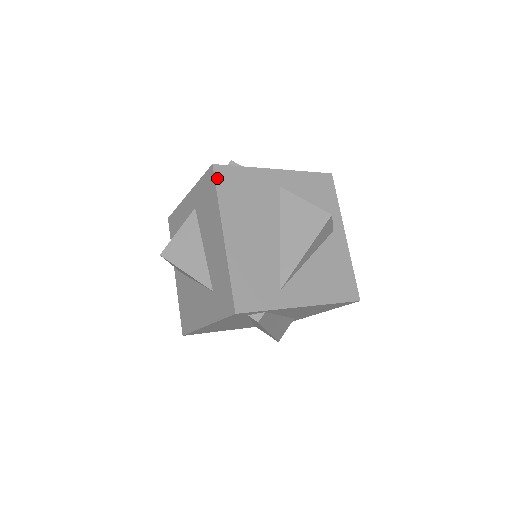
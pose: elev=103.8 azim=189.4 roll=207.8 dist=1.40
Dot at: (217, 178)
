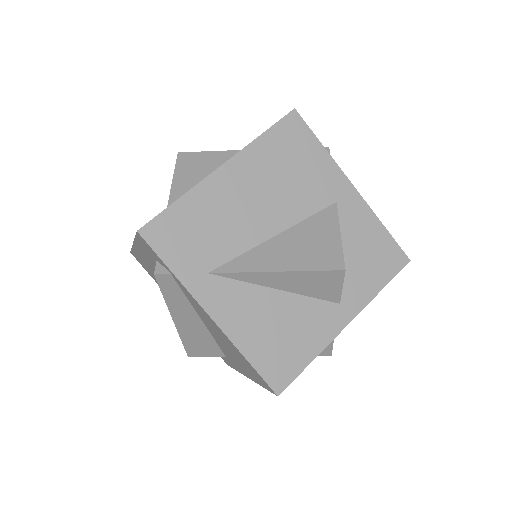
Dot at: (283, 122)
